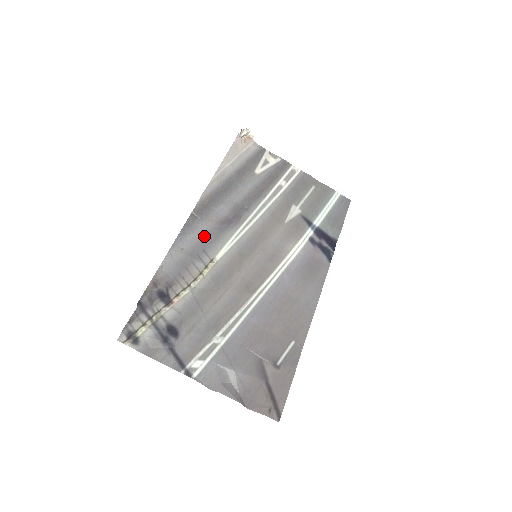
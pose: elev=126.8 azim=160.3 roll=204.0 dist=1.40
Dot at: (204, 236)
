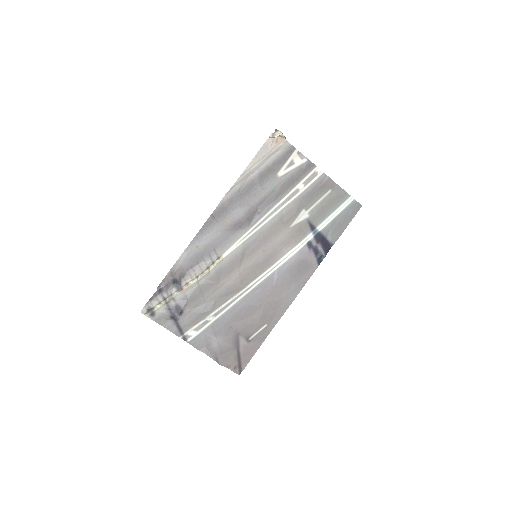
Dot at: (217, 236)
